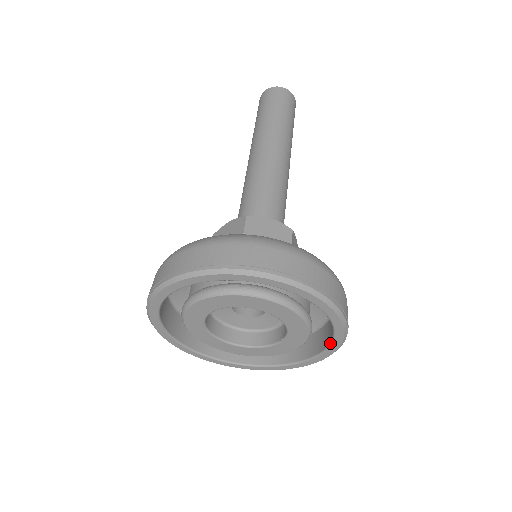
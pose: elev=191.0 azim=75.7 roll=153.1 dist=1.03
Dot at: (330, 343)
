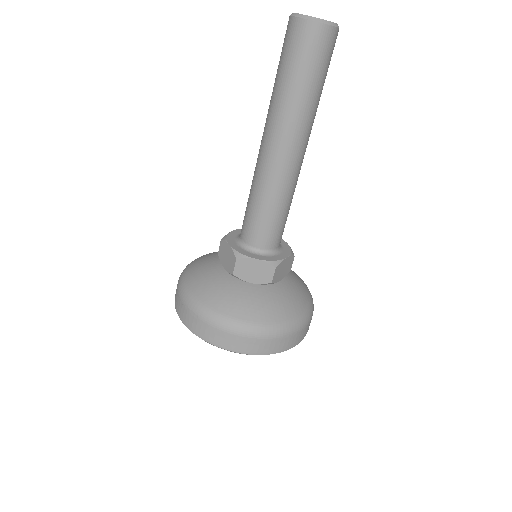
Dot at: occluded
